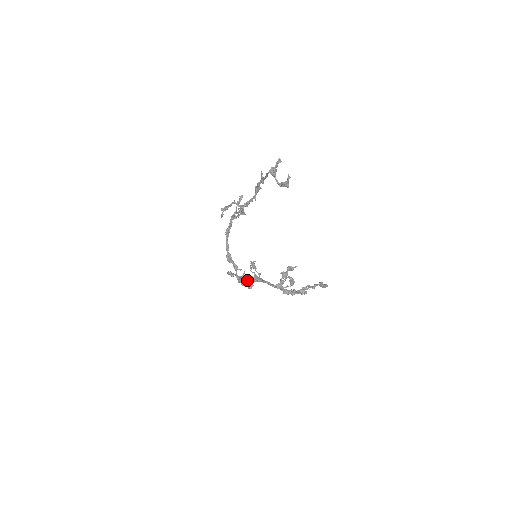
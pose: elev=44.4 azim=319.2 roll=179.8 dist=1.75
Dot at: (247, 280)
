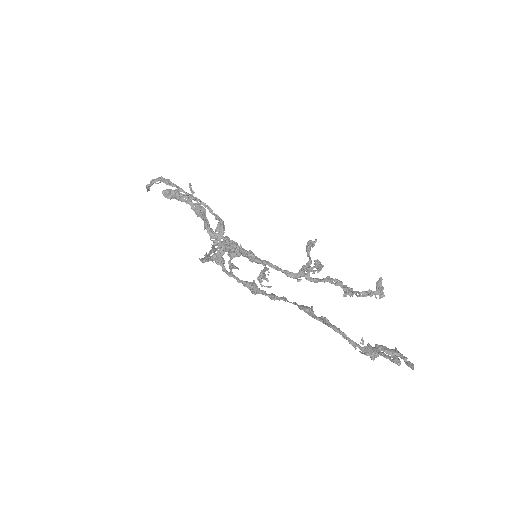
Dot at: occluded
